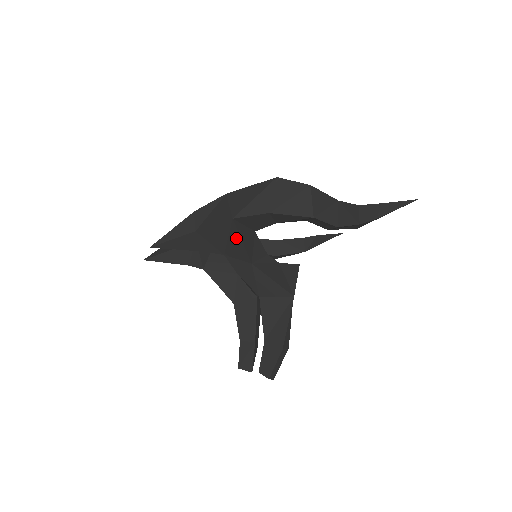
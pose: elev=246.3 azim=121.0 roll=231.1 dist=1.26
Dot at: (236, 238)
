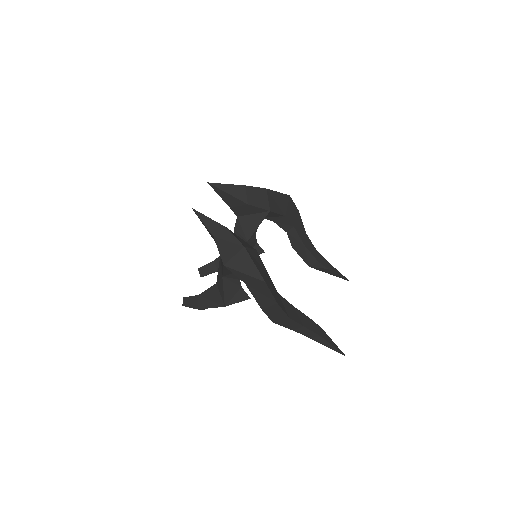
Dot at: occluded
